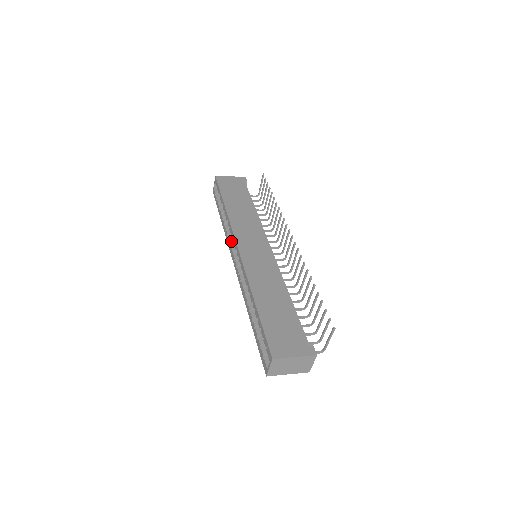
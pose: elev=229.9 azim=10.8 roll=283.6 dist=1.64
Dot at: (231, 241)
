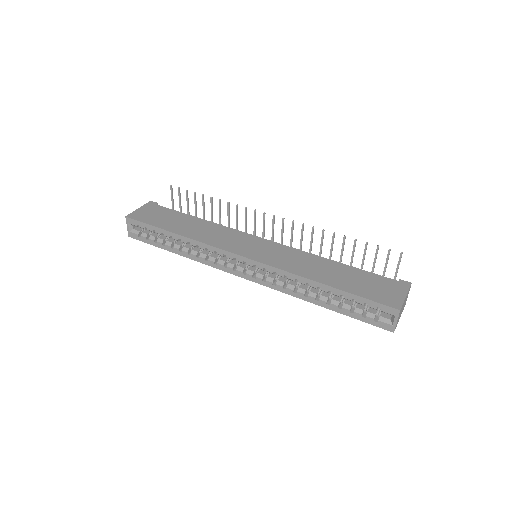
Dot at: (218, 261)
